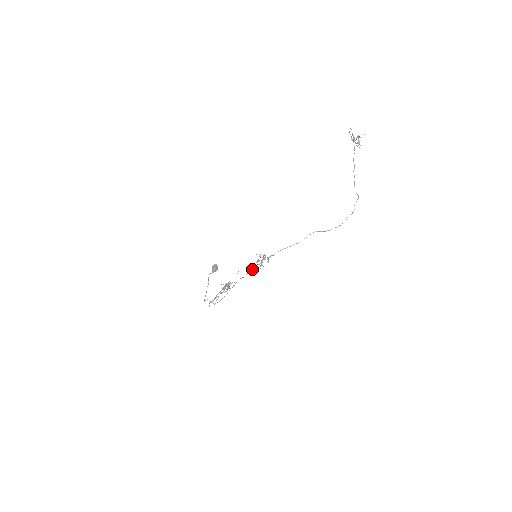
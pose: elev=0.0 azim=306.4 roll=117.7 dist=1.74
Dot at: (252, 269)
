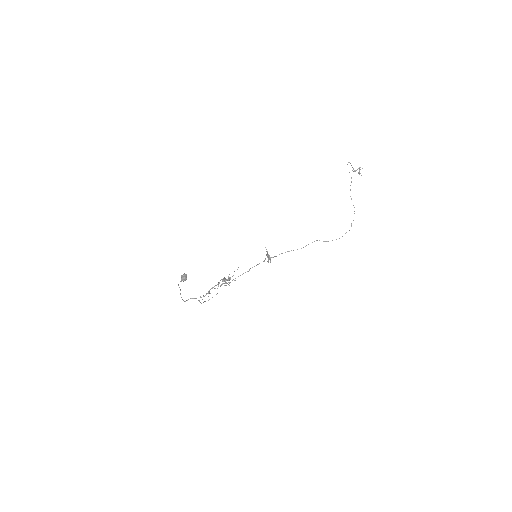
Dot at: occluded
